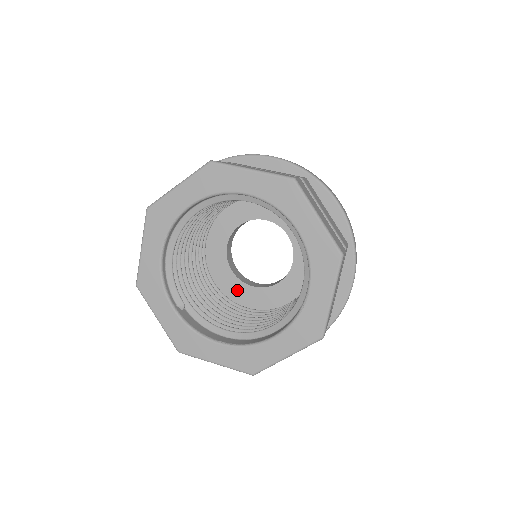
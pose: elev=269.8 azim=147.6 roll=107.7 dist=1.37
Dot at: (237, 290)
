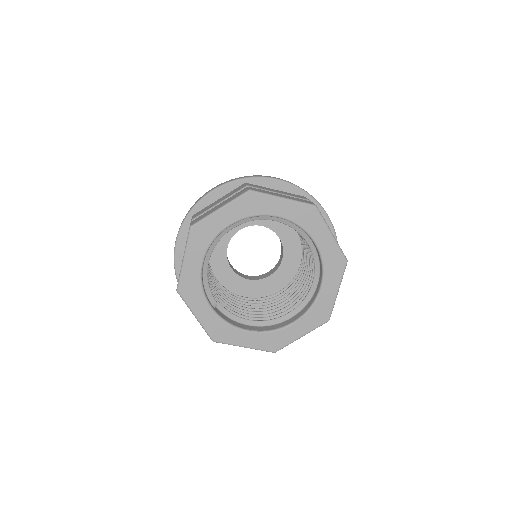
Dot at: (235, 283)
